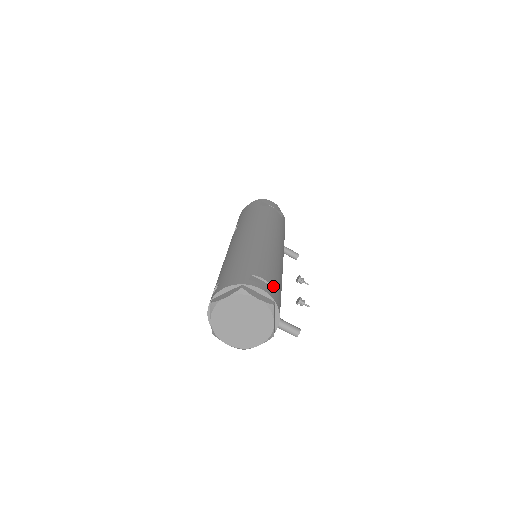
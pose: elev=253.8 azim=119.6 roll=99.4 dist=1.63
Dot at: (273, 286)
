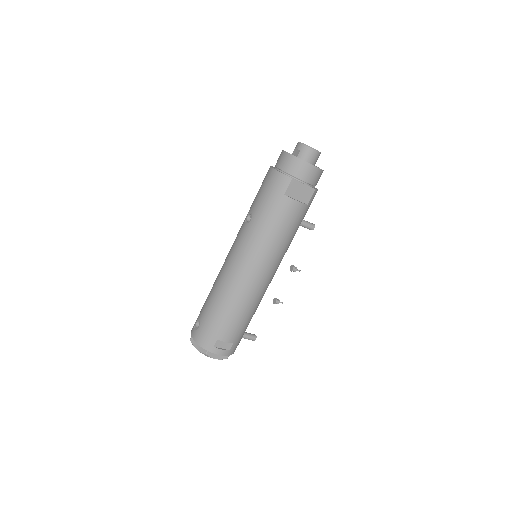
Dot at: (234, 342)
